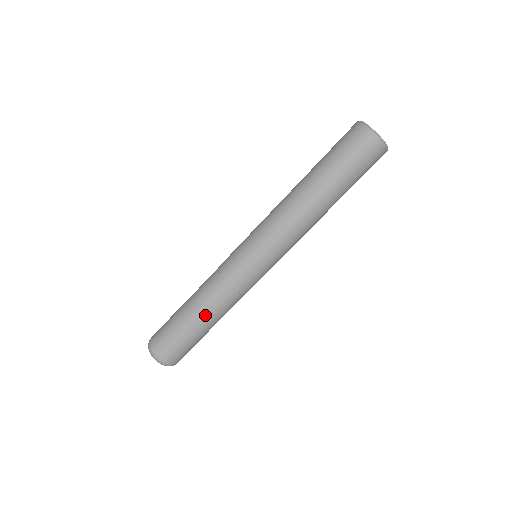
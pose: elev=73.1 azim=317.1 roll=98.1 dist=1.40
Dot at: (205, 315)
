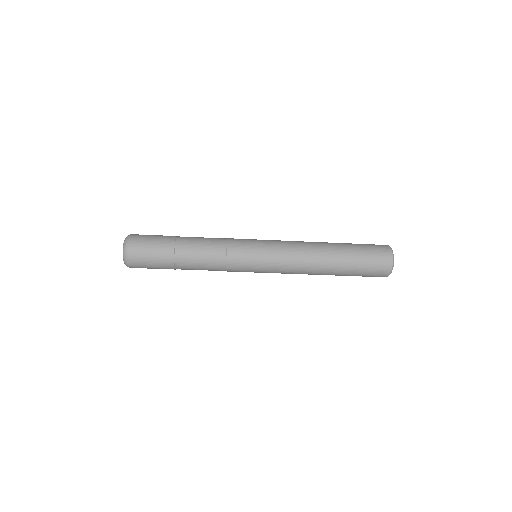
Dot at: (190, 259)
